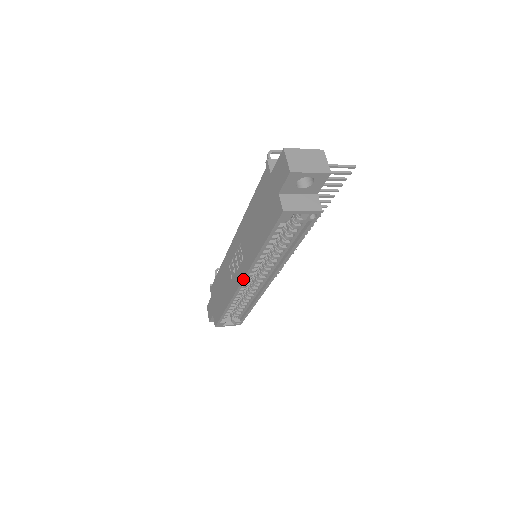
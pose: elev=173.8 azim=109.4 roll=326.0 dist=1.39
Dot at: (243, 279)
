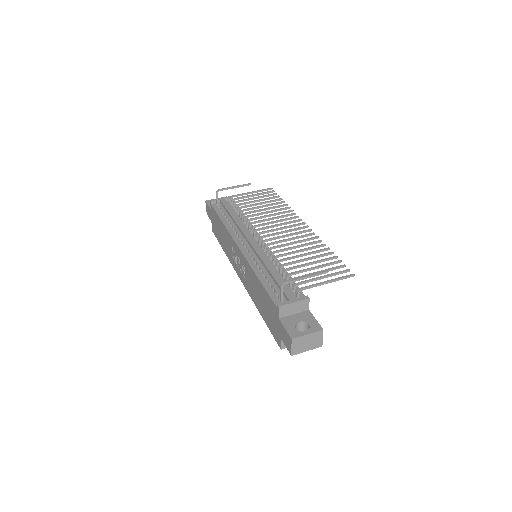
Dot at: (243, 284)
